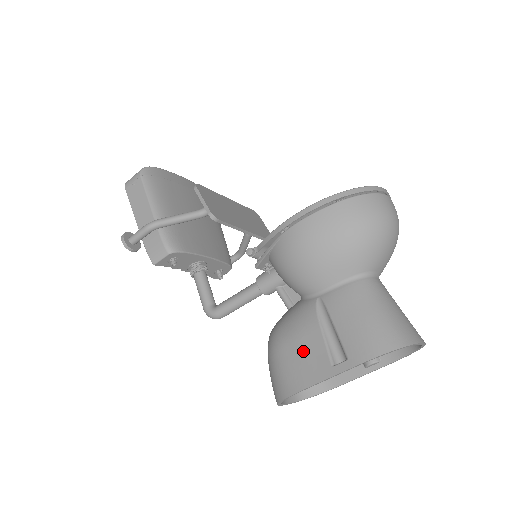
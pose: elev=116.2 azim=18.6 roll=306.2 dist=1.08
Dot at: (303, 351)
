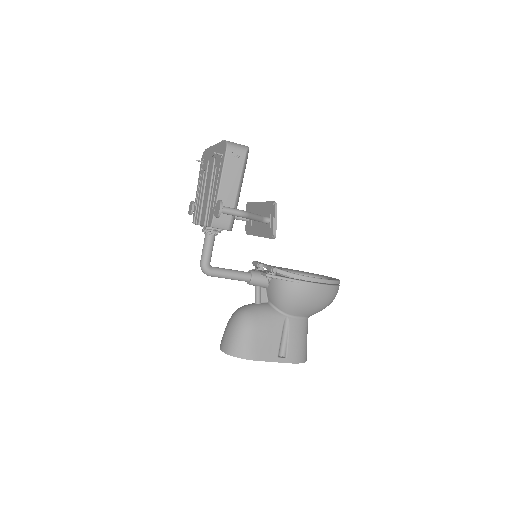
Dot at: (267, 341)
